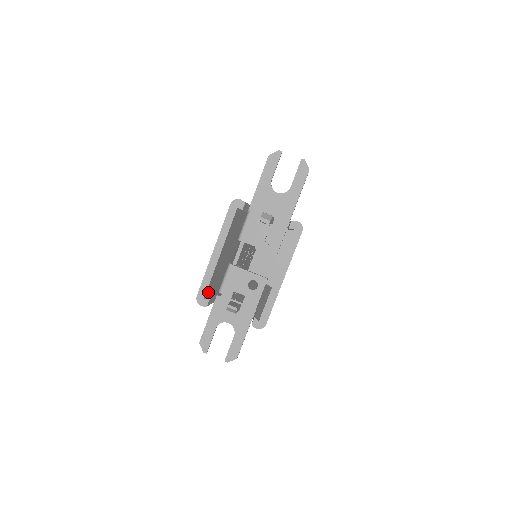
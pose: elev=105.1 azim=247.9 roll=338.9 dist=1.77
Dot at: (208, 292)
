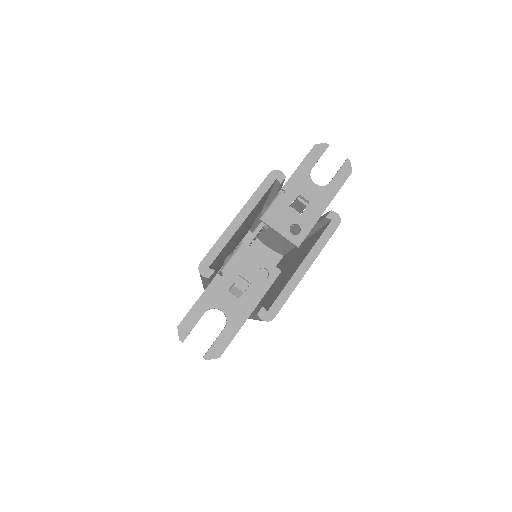
Dot at: occluded
